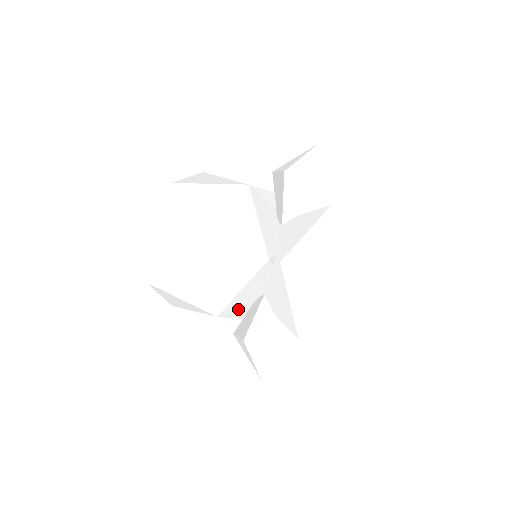
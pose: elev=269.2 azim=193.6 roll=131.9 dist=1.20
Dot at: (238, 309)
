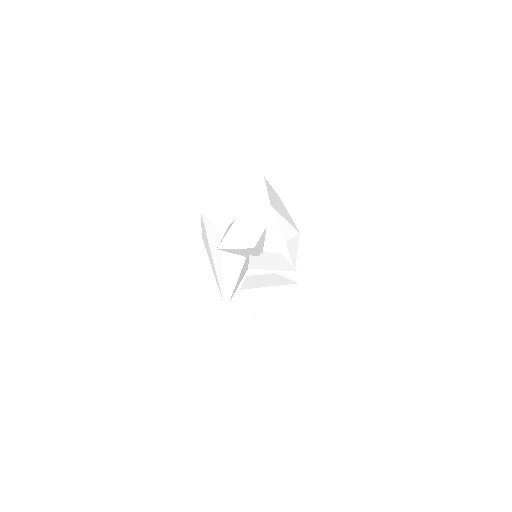
Dot at: occluded
